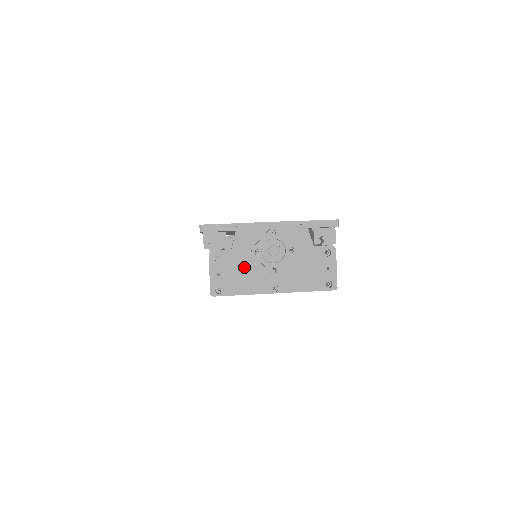
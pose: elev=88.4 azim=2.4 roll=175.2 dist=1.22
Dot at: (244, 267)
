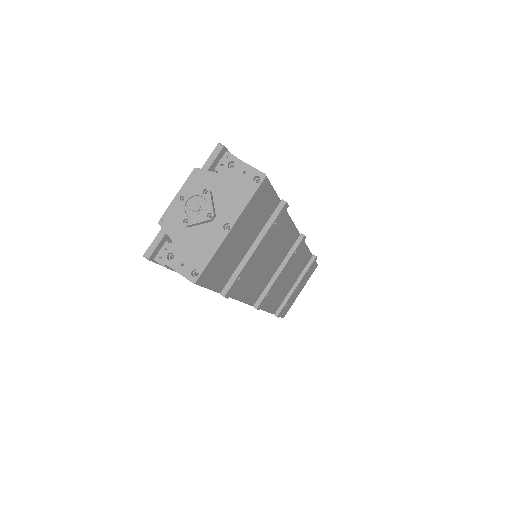
Dot at: (192, 240)
